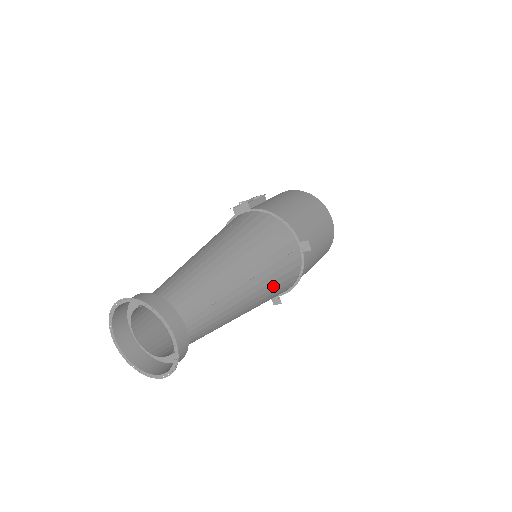
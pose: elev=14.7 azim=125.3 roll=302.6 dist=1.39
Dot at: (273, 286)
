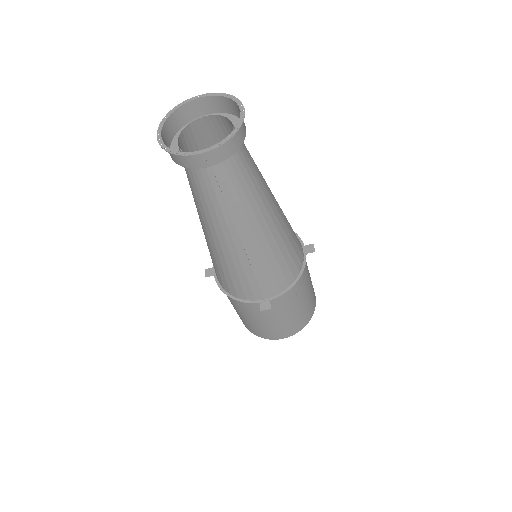
Dot at: (285, 242)
